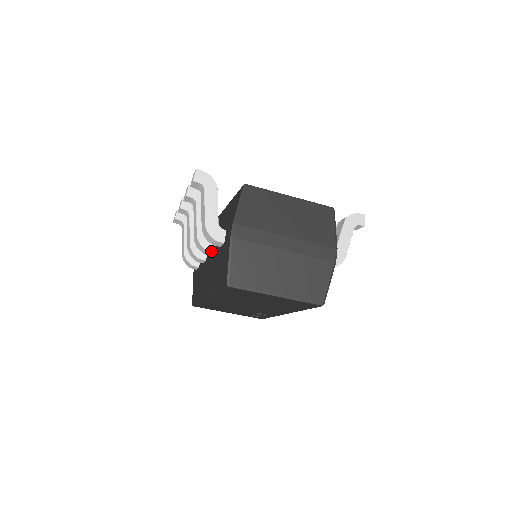
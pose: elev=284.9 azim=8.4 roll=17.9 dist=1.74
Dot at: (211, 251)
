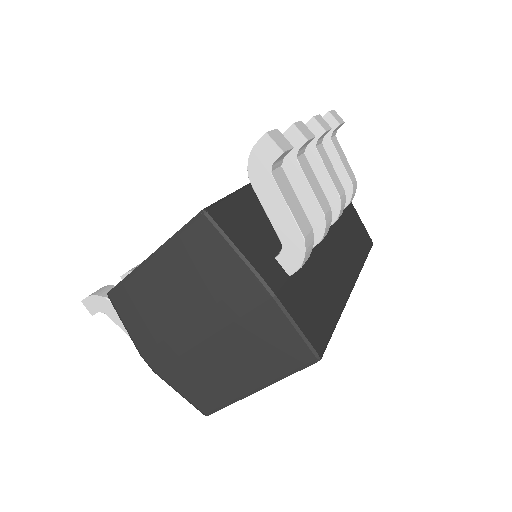
Dot at: occluded
